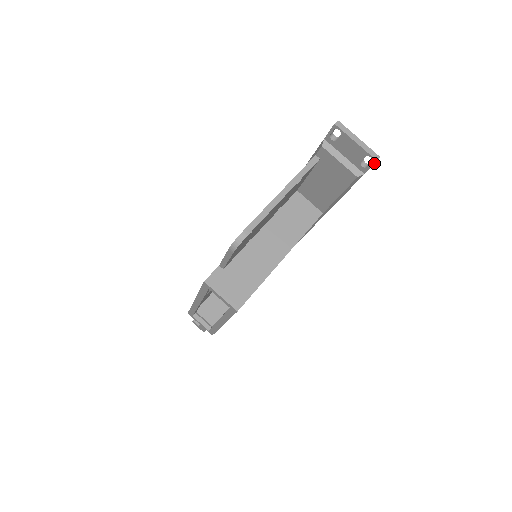
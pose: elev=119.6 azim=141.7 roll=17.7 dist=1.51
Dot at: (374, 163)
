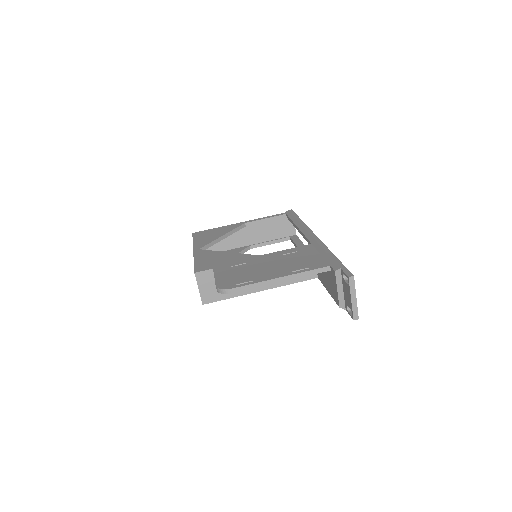
Dot at: (352, 318)
